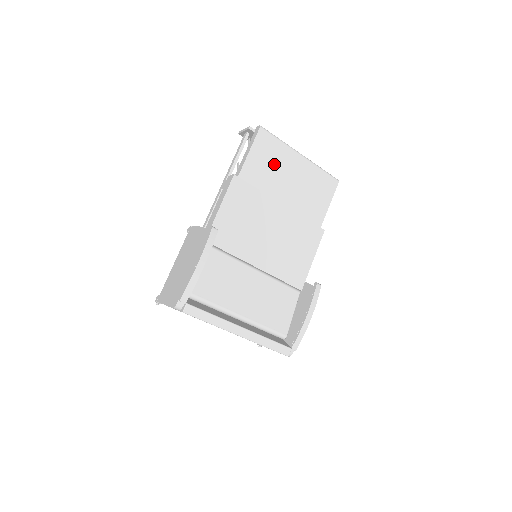
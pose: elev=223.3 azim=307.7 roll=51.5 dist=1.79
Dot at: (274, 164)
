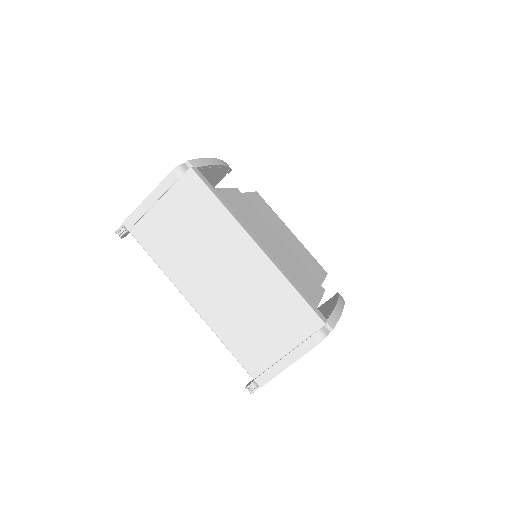
Dot at: (270, 216)
